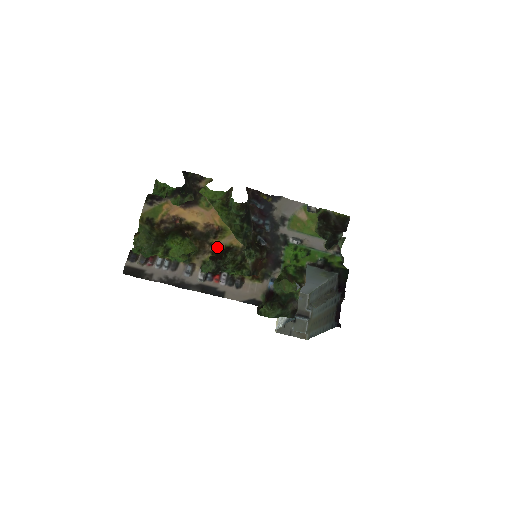
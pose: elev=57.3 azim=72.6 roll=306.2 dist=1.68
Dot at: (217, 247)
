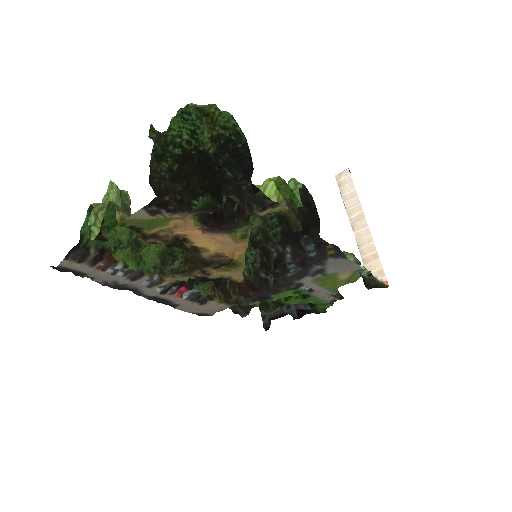
Dot at: (209, 276)
